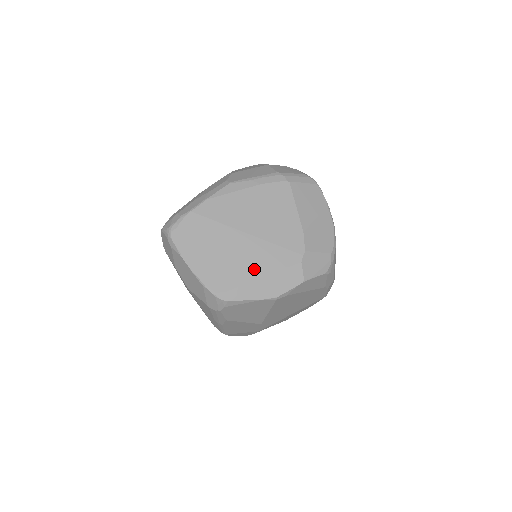
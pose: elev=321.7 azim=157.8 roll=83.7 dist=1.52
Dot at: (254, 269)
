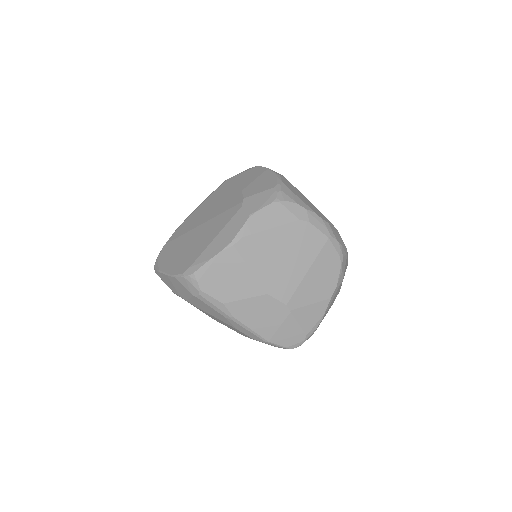
Dot at: (208, 239)
